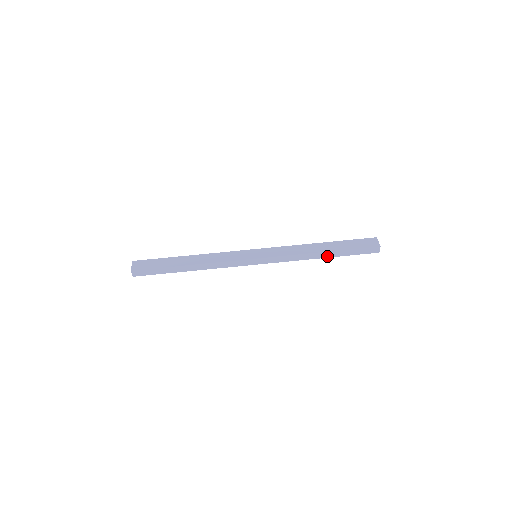
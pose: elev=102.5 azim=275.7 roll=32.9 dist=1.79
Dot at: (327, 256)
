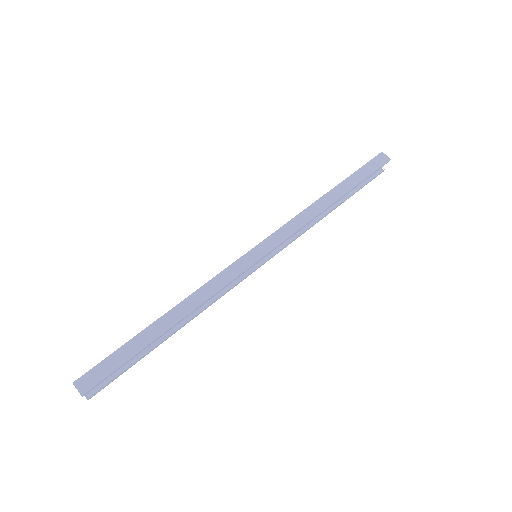
Dot at: (339, 196)
